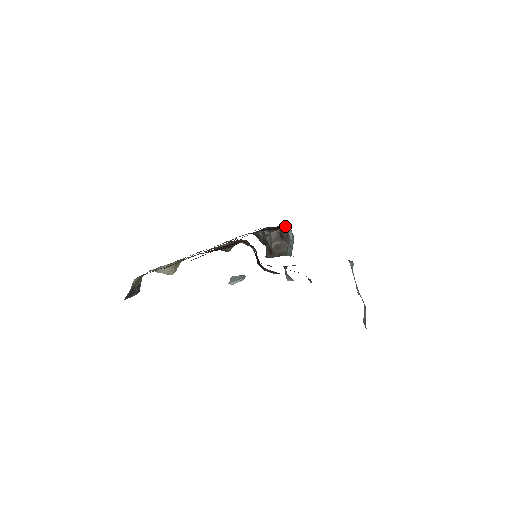
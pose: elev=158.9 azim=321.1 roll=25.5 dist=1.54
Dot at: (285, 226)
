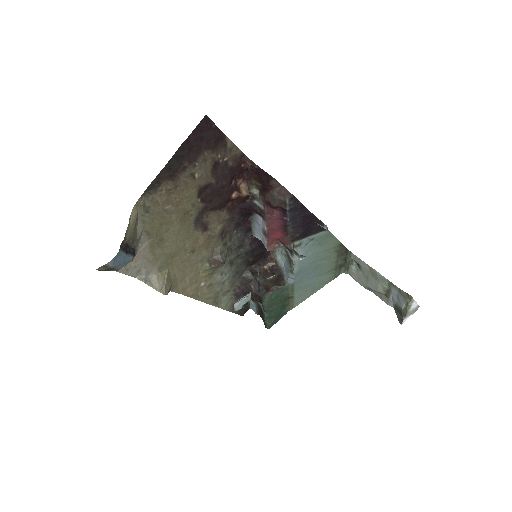
Dot at: (272, 254)
